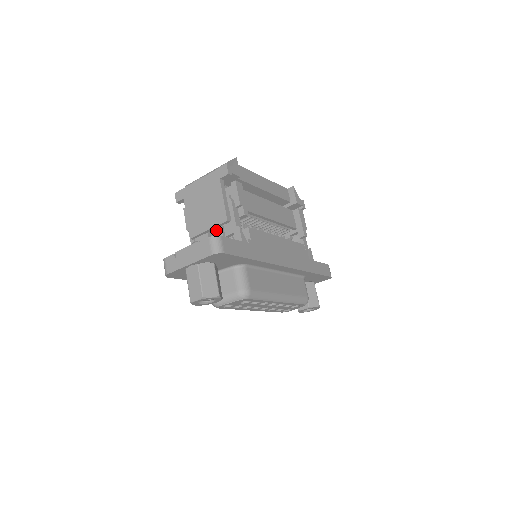
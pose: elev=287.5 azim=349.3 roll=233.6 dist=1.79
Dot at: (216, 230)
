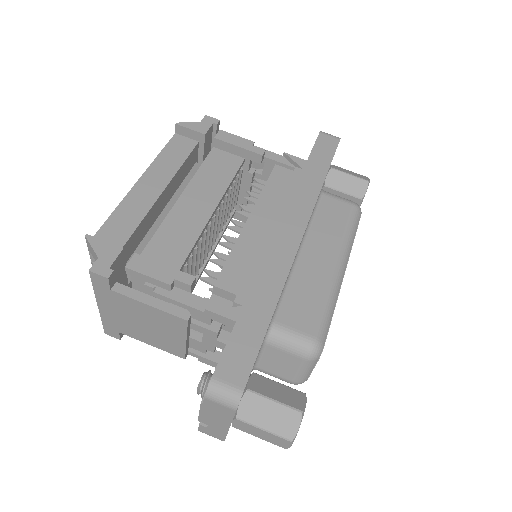
Dot at: occluded
